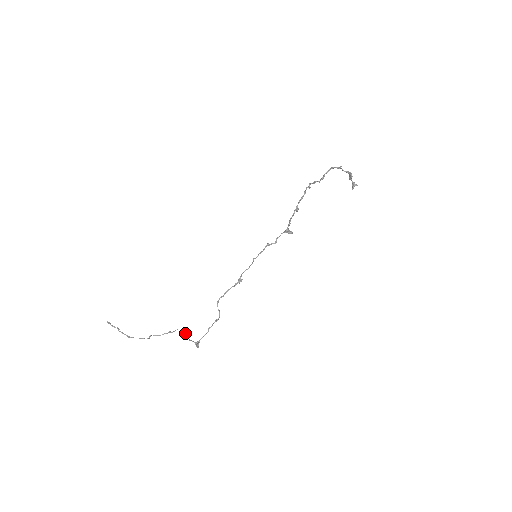
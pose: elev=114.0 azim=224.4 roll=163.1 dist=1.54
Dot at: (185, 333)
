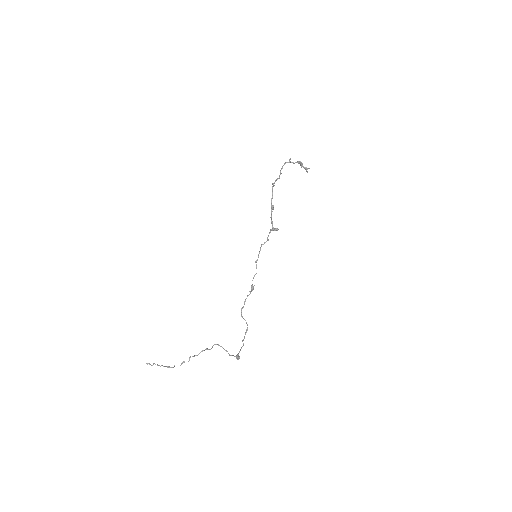
Dot at: occluded
